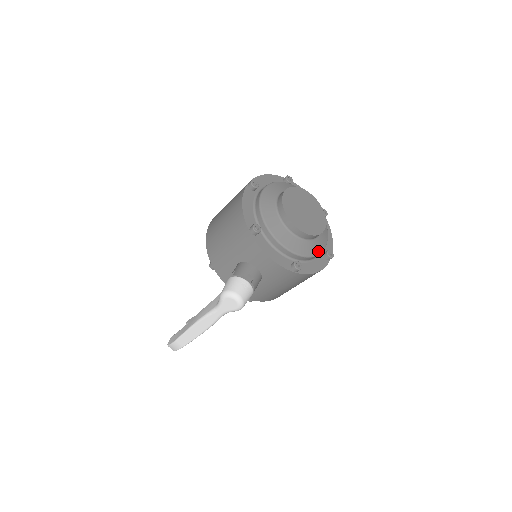
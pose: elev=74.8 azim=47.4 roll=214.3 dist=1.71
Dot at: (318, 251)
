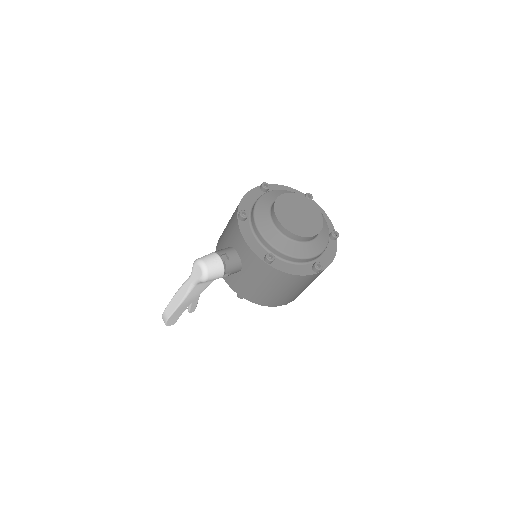
Dot at: (301, 255)
